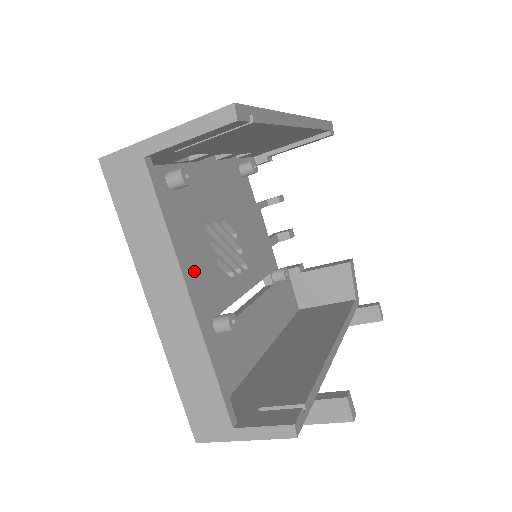
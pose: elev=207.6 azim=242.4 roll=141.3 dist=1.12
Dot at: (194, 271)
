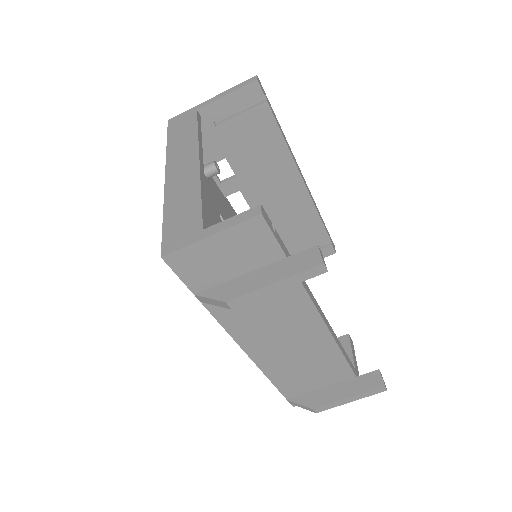
Dot at: occluded
